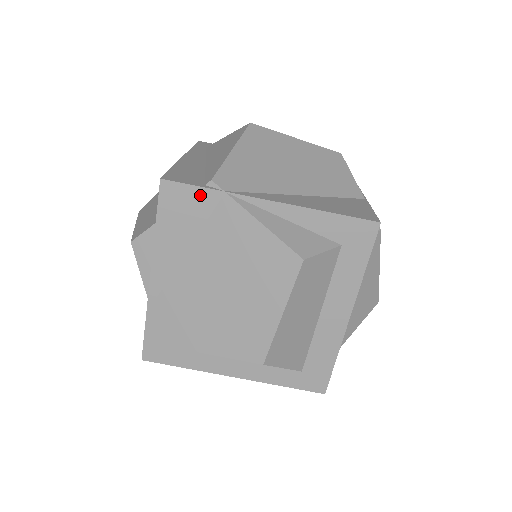
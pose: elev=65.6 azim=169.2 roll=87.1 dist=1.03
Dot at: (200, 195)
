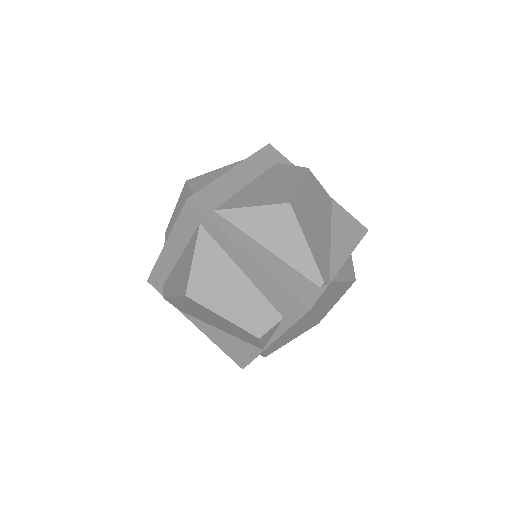
Dot at: occluded
